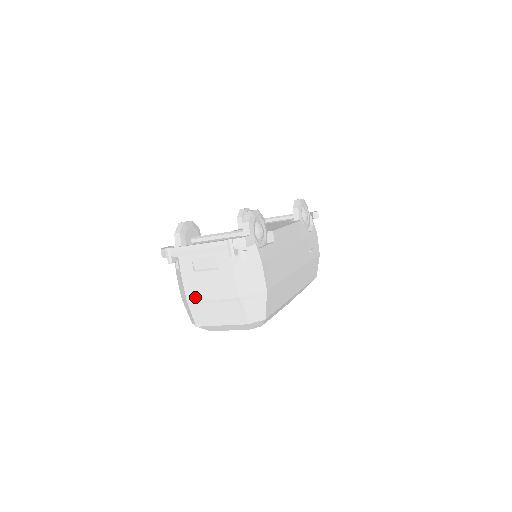
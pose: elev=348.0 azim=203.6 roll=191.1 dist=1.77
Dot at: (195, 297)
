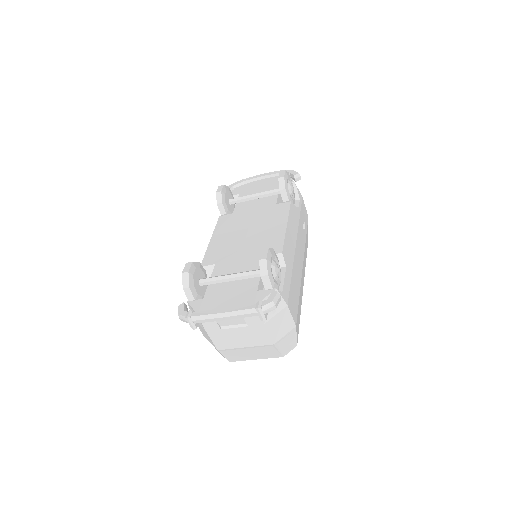
Dot at: (226, 346)
